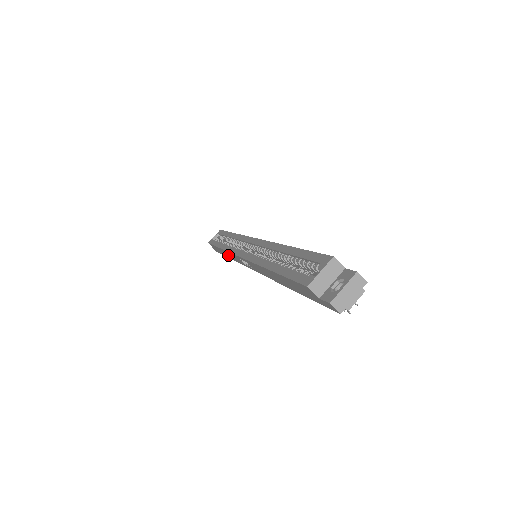
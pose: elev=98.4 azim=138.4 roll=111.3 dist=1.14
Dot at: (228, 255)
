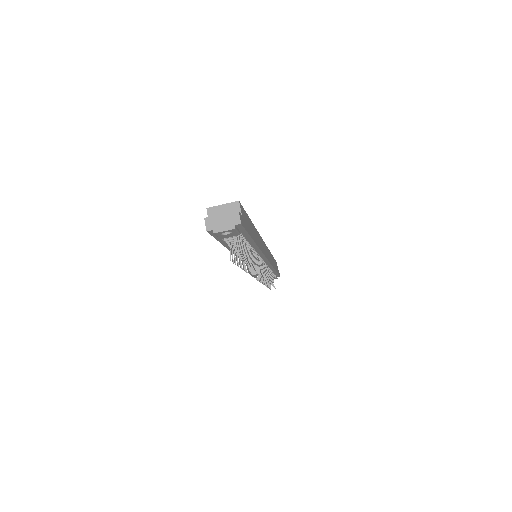
Dot at: occluded
